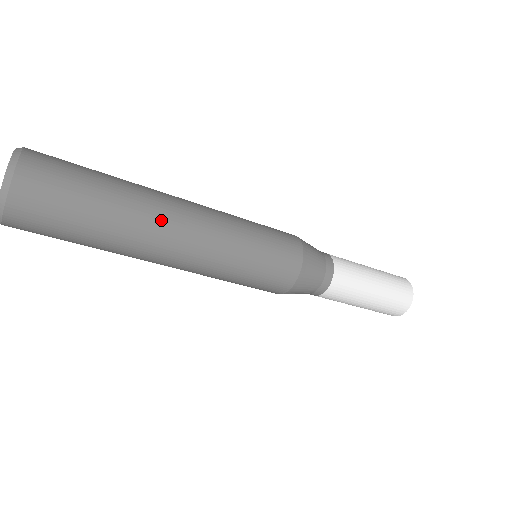
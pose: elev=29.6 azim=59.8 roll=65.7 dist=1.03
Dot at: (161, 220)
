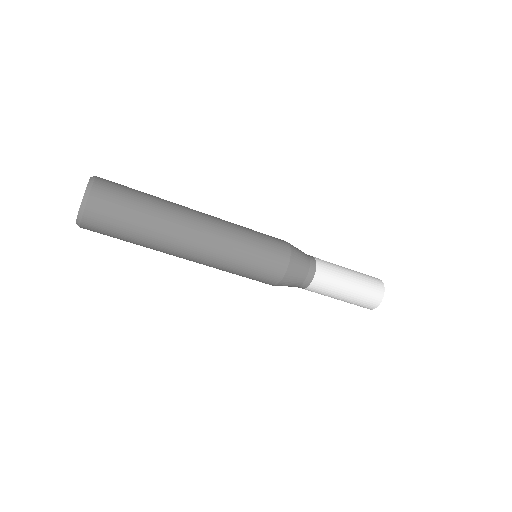
Dot at: (187, 216)
